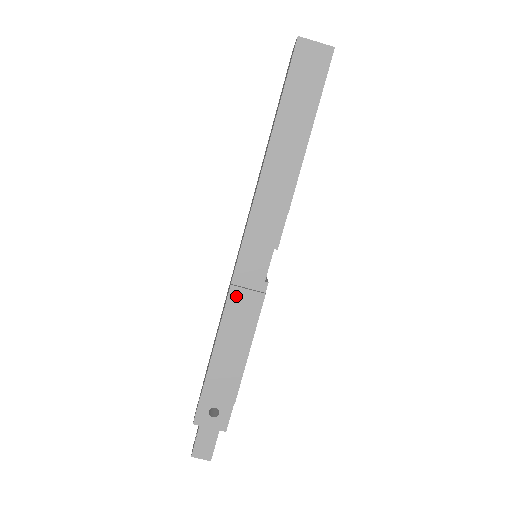
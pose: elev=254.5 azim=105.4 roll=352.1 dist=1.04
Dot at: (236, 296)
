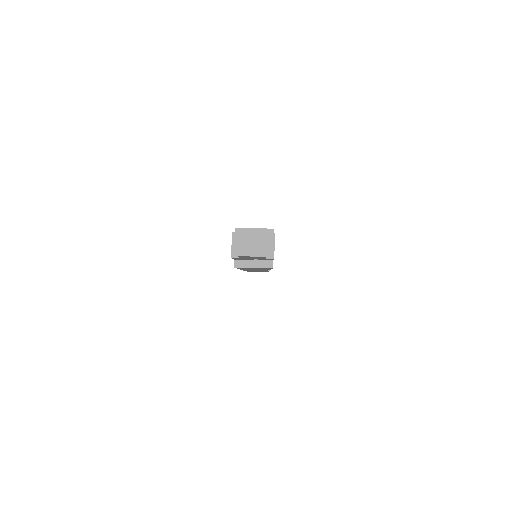
Dot at: occluded
